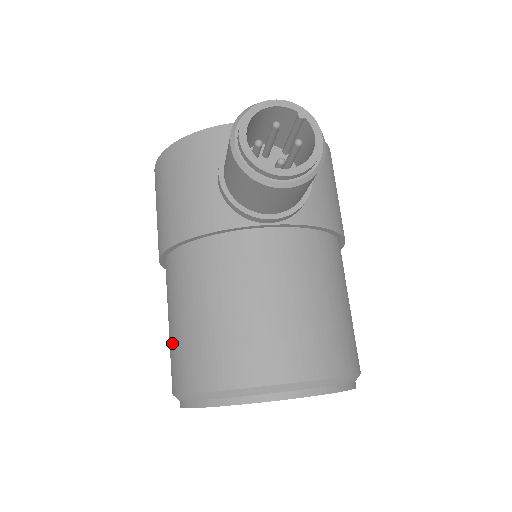
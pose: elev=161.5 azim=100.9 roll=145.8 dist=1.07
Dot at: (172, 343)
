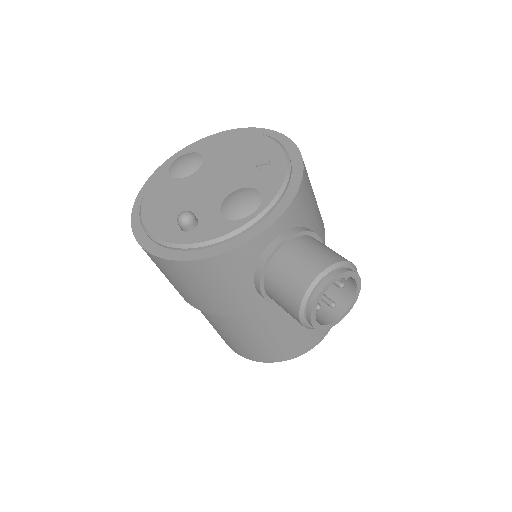
Dot at: (227, 340)
